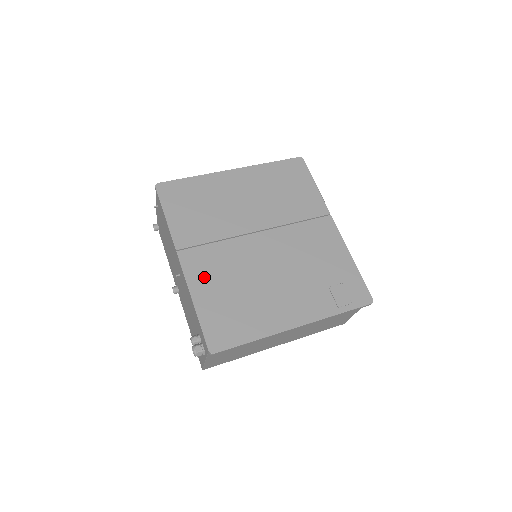
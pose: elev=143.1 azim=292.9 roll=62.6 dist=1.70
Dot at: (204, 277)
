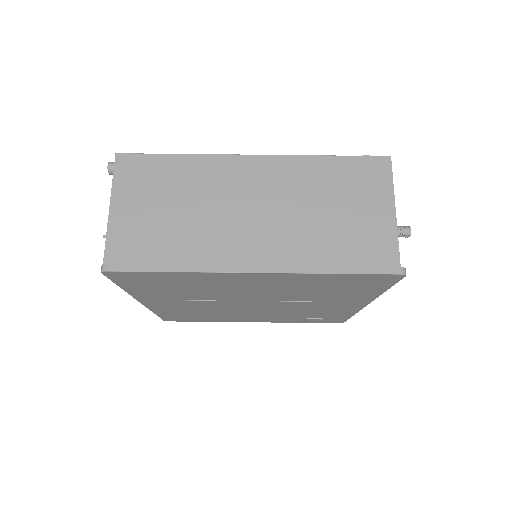
Dot at: (169, 308)
